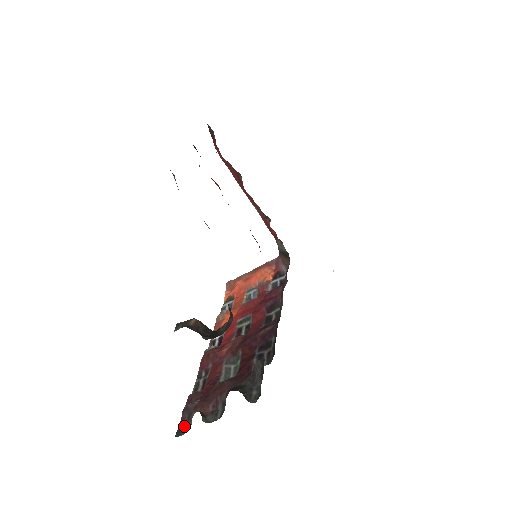
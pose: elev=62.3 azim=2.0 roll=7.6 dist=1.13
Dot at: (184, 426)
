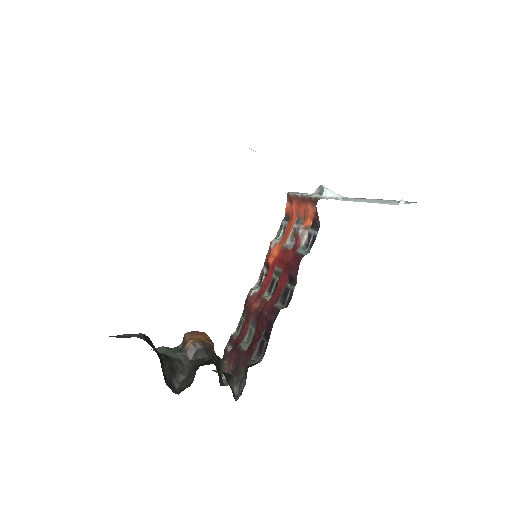
Dot at: occluded
